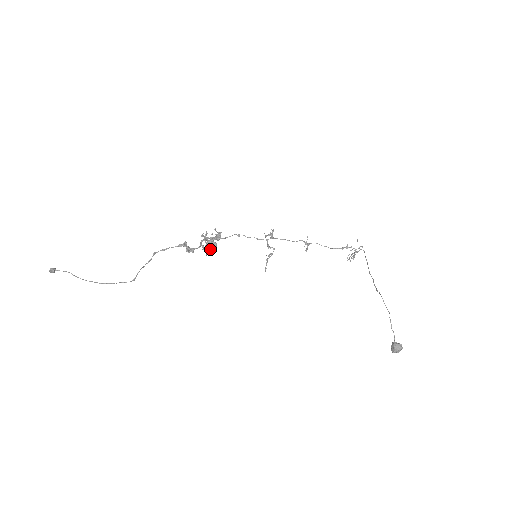
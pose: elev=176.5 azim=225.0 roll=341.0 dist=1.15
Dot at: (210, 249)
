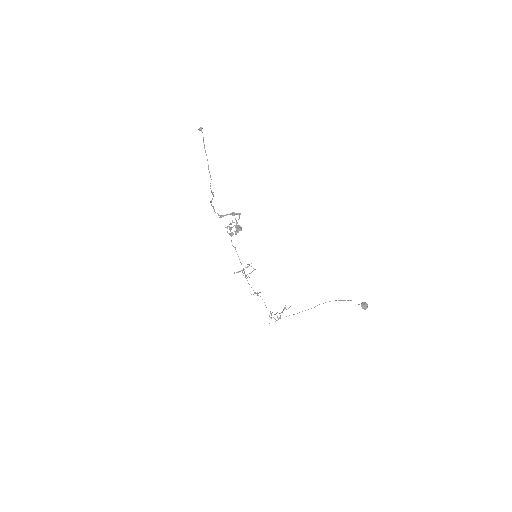
Dot at: (235, 231)
